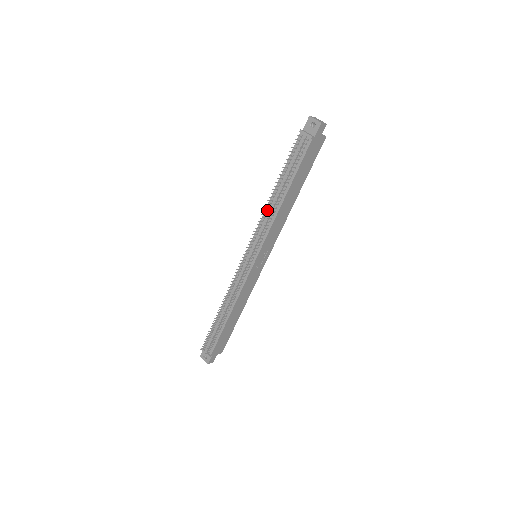
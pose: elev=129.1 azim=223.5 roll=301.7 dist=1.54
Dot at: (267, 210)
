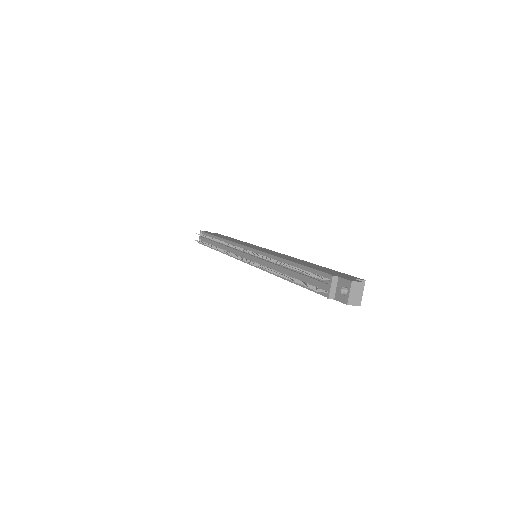
Dot at: (273, 259)
